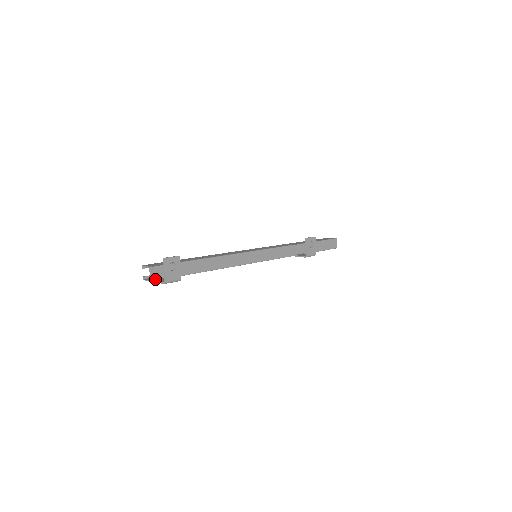
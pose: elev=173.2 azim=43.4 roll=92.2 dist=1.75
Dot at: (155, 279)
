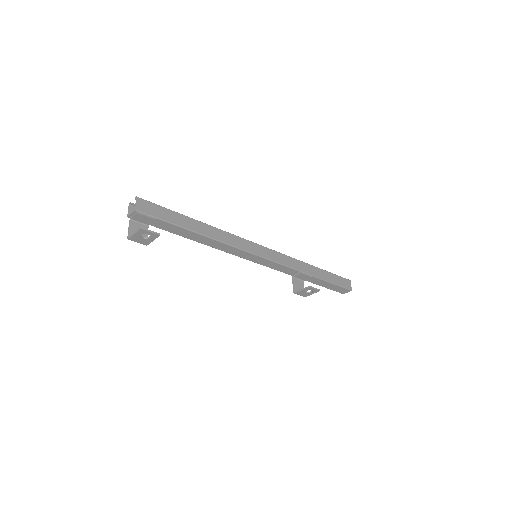
Dot at: (132, 220)
